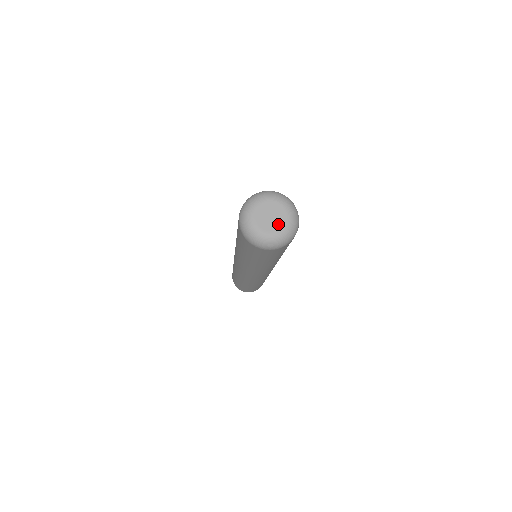
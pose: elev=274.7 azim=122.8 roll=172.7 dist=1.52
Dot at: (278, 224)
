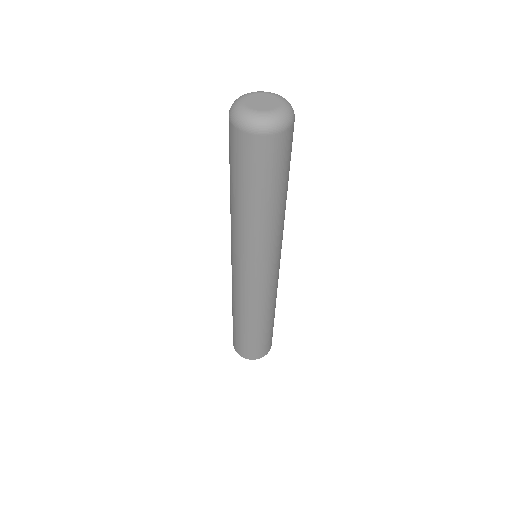
Dot at: (273, 104)
